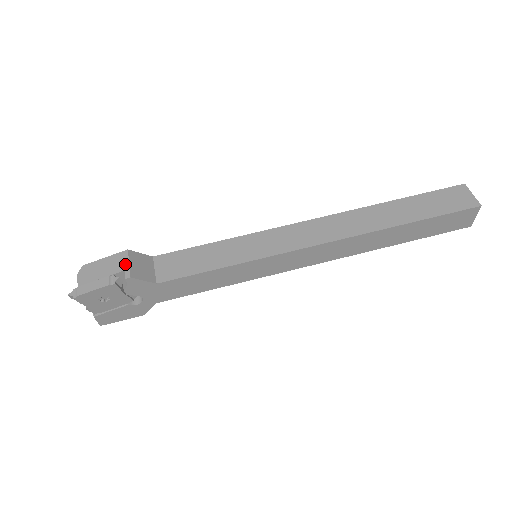
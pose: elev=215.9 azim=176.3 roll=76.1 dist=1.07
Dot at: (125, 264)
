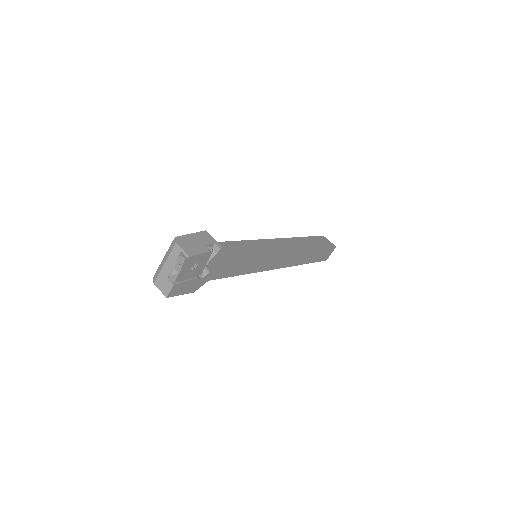
Dot at: (212, 239)
